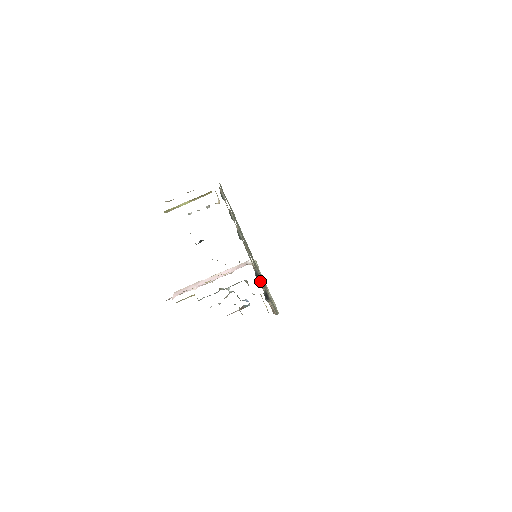
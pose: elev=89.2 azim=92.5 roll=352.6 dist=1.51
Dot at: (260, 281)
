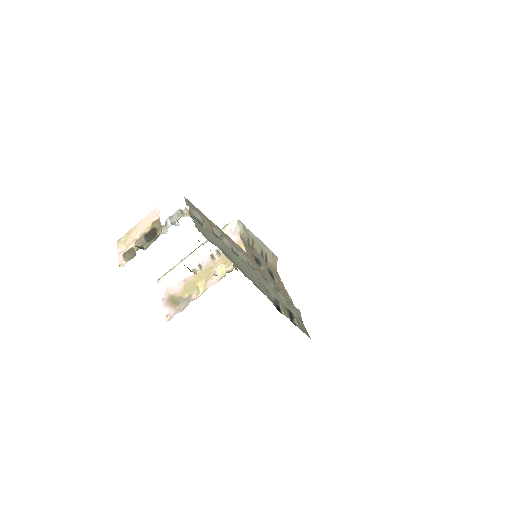
Dot at: (270, 283)
